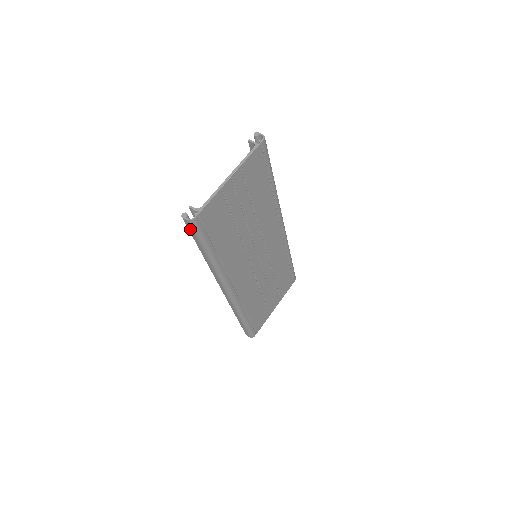
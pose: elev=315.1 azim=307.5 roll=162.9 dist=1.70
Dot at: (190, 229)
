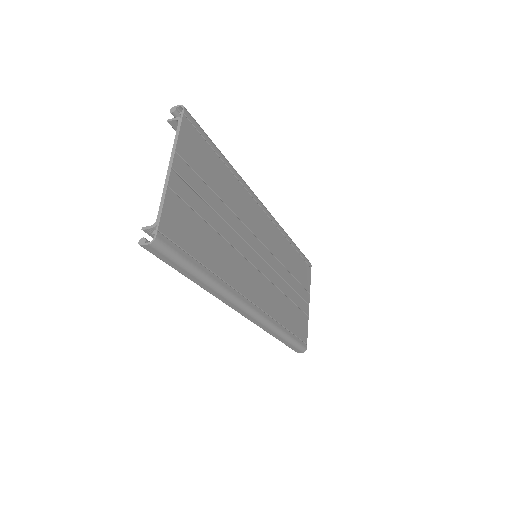
Dot at: (159, 256)
